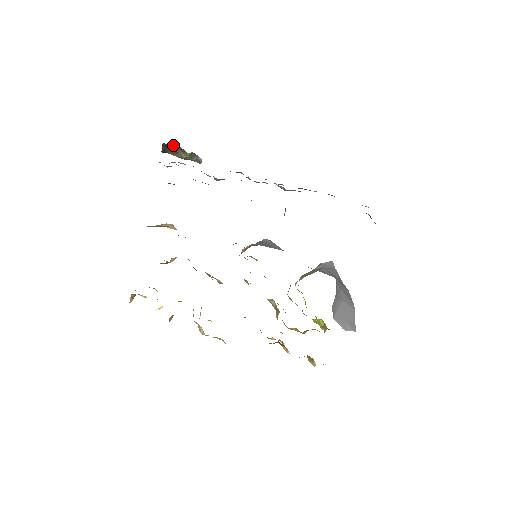
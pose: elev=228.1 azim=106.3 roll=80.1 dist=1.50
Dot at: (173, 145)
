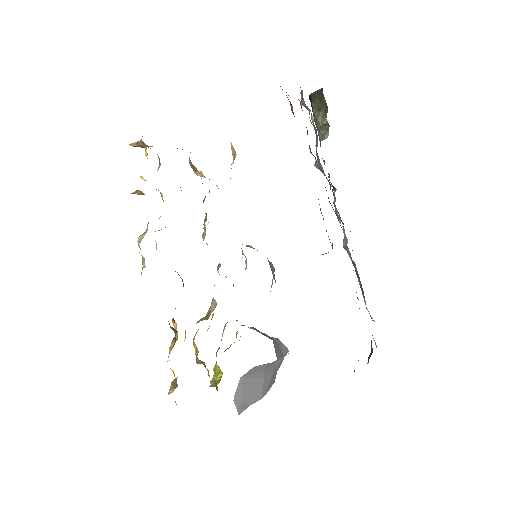
Dot at: occluded
